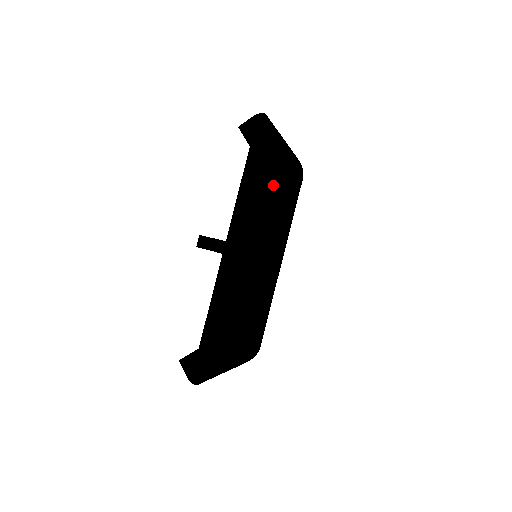
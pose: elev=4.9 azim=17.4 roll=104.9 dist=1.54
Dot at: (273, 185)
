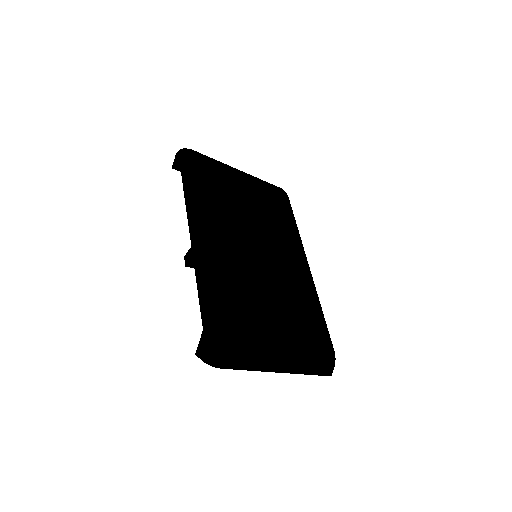
Dot at: (225, 189)
